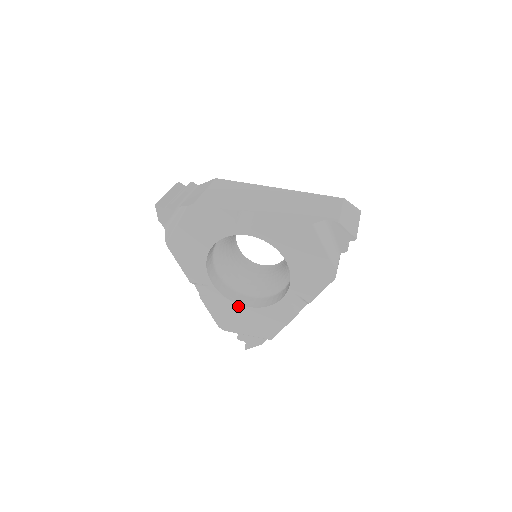
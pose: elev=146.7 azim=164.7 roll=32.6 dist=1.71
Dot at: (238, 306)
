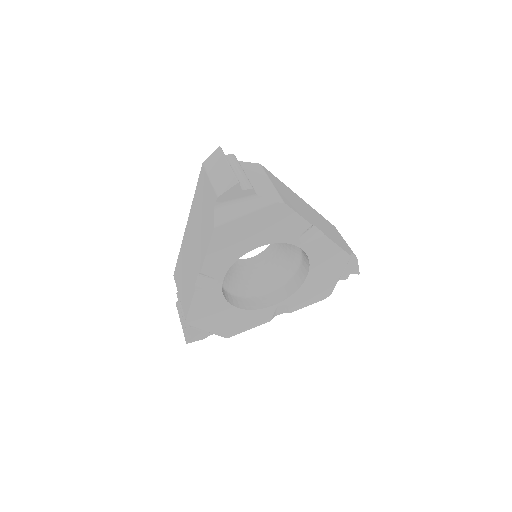
Dot at: (227, 305)
